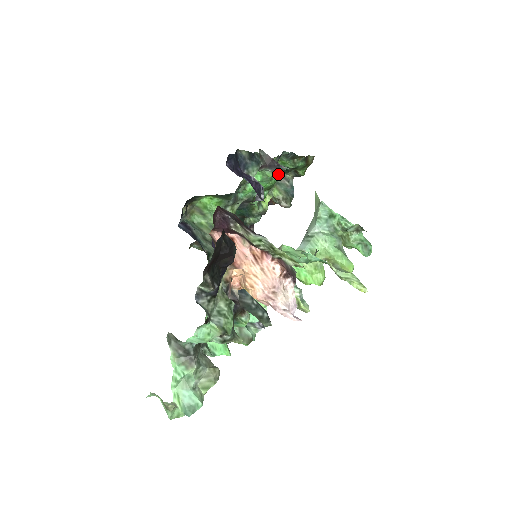
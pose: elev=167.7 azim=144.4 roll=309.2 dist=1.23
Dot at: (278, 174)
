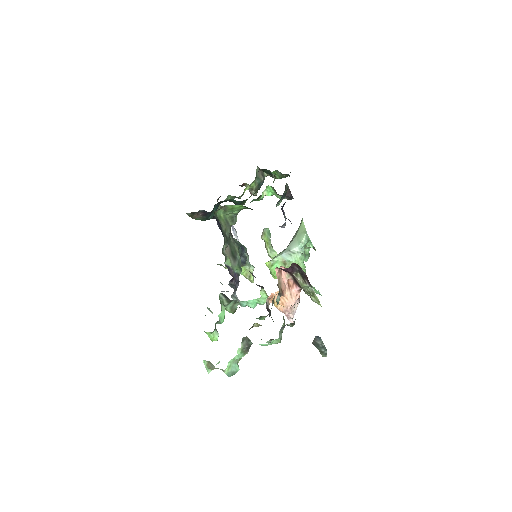
Dot at: occluded
